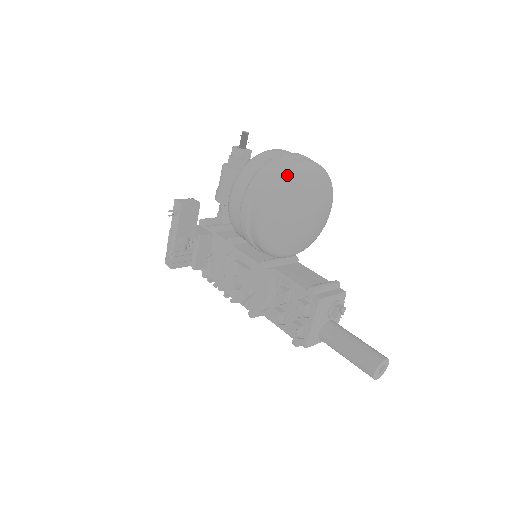
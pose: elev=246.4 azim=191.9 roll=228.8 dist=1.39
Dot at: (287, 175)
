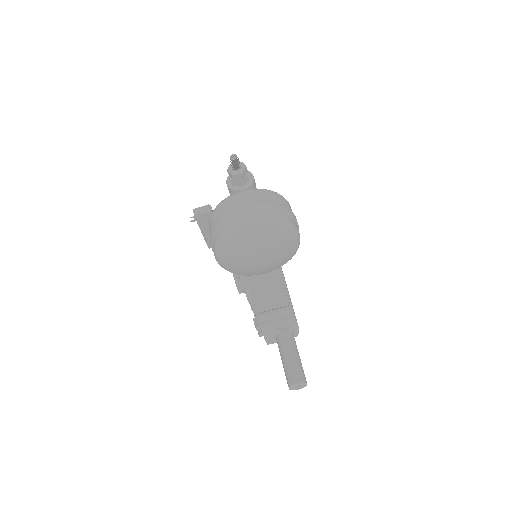
Dot at: (226, 239)
